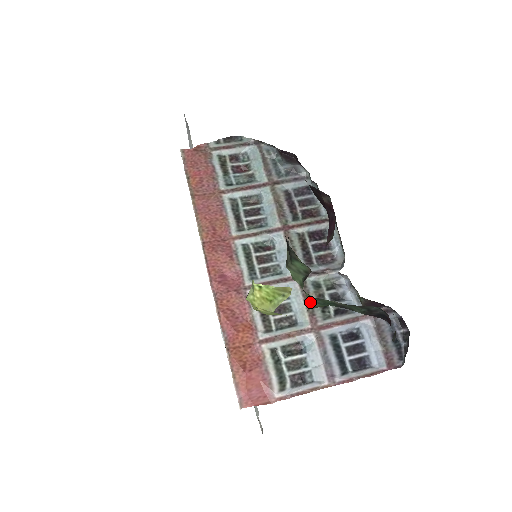
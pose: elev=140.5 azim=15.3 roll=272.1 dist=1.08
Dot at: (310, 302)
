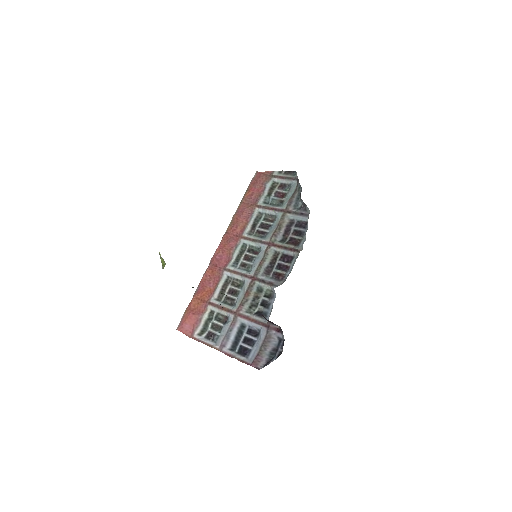
Dot at: occluded
